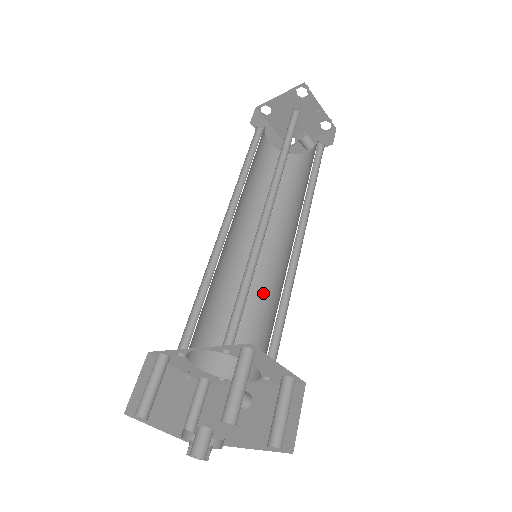
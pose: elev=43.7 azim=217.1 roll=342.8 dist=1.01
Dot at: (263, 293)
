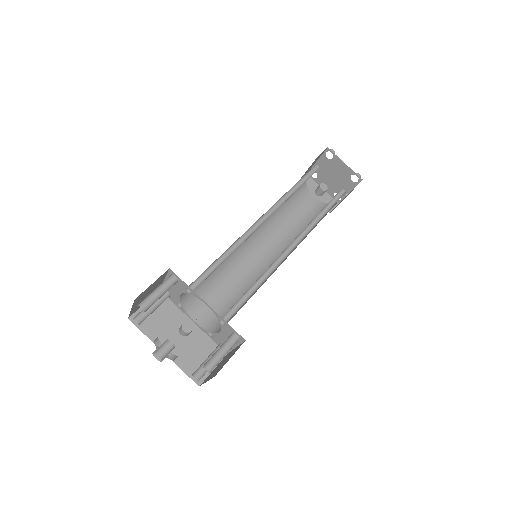
Dot at: (234, 271)
